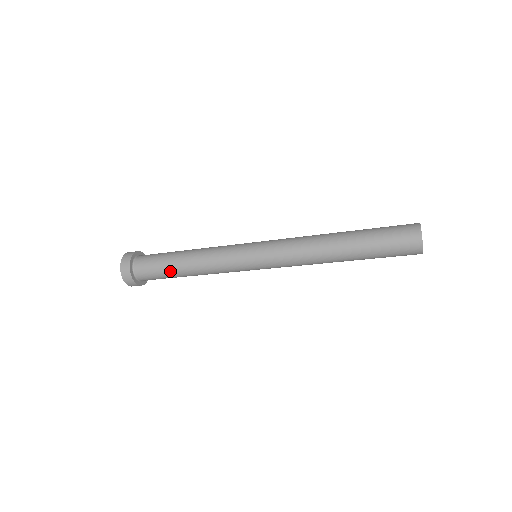
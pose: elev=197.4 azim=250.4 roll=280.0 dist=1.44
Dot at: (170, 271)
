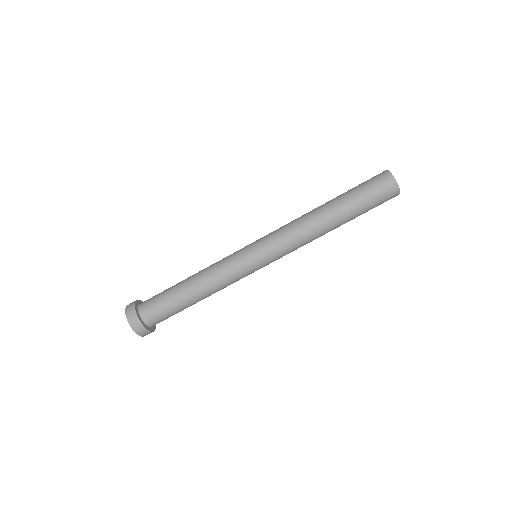
Dot at: (173, 287)
